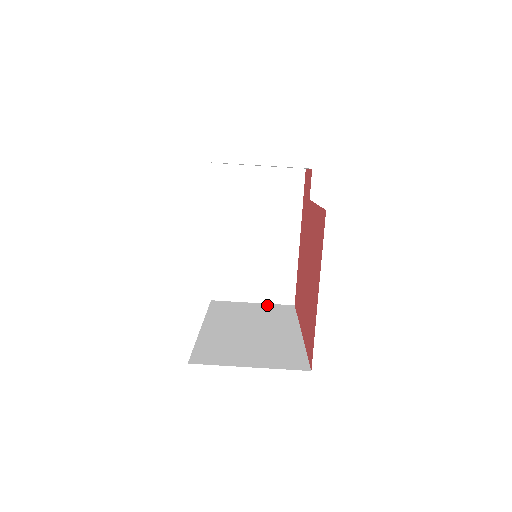
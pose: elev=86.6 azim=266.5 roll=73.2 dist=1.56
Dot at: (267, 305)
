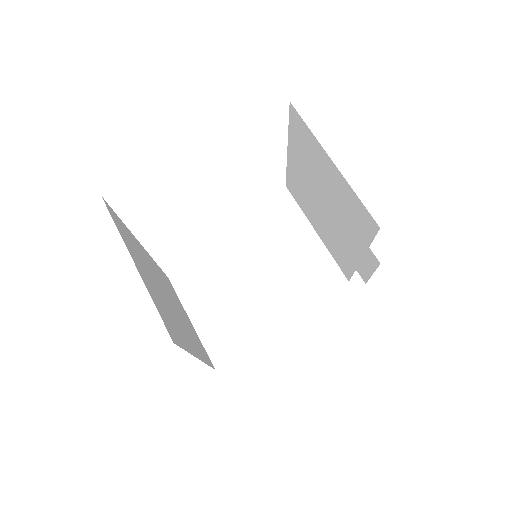
Dot at: occluded
